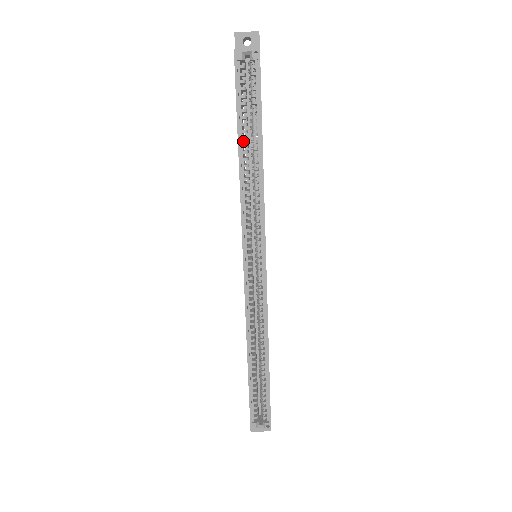
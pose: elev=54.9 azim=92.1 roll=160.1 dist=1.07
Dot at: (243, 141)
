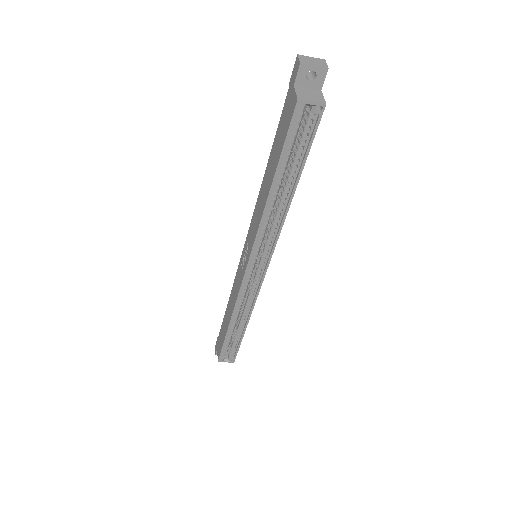
Dot at: occluded
